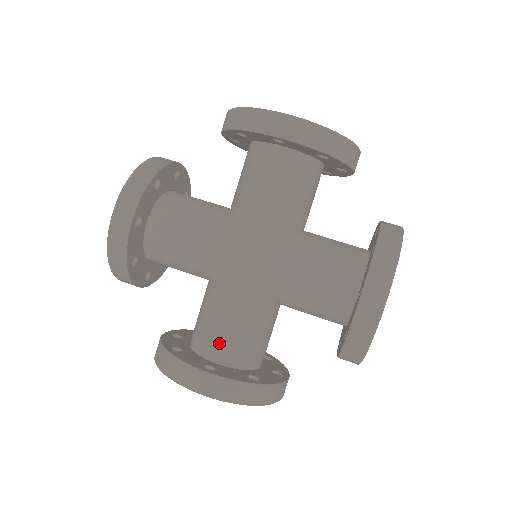
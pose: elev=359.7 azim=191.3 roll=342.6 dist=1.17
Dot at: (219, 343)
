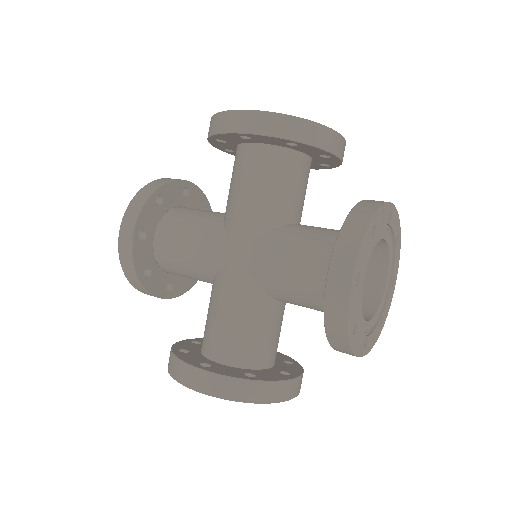
Dot at: (218, 342)
